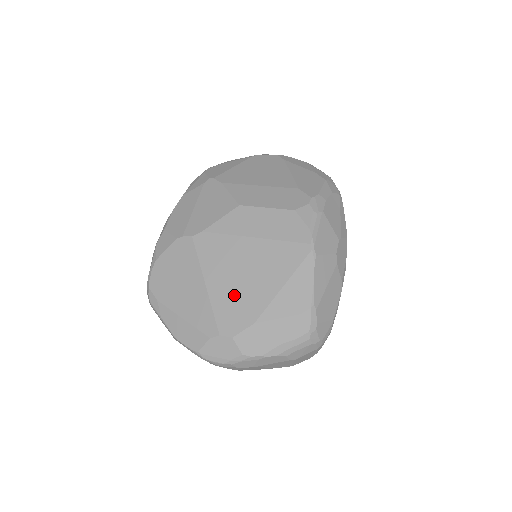
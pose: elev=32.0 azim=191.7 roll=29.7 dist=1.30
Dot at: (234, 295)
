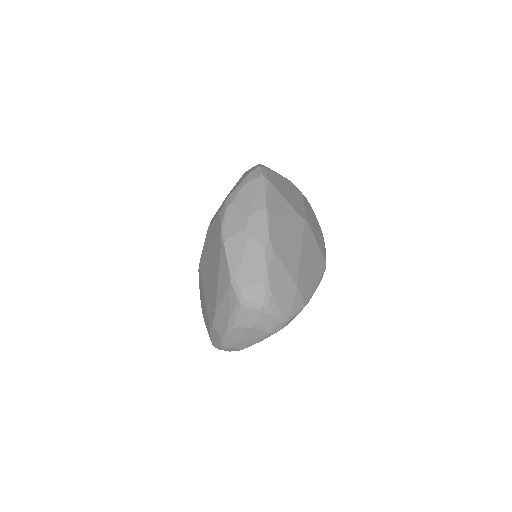
Dot at: (210, 295)
